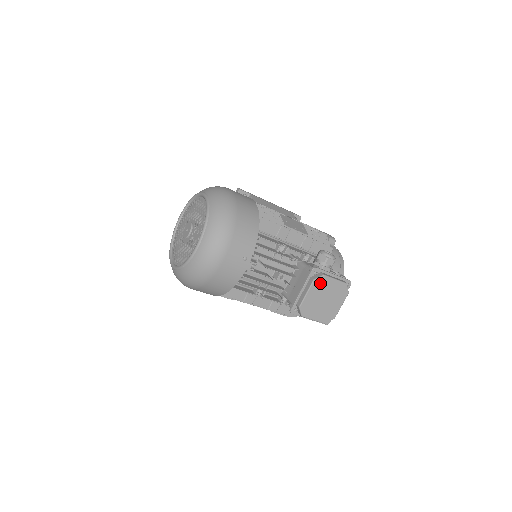
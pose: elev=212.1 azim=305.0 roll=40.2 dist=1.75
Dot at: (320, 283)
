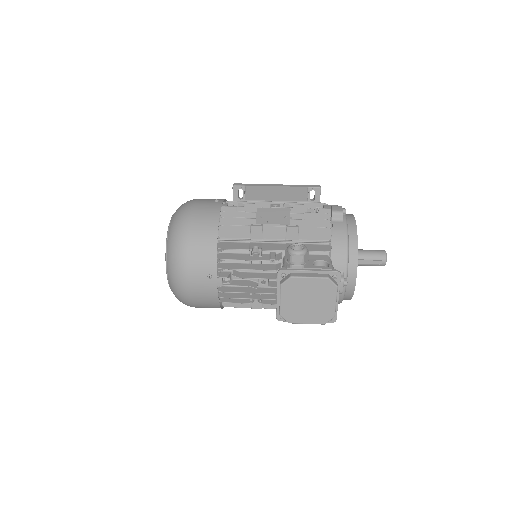
Dot at: (291, 286)
